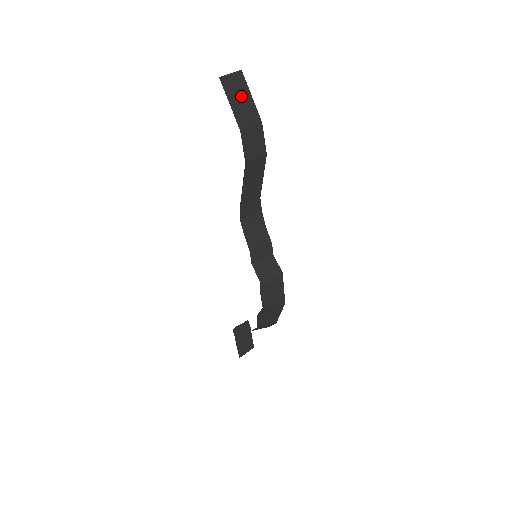
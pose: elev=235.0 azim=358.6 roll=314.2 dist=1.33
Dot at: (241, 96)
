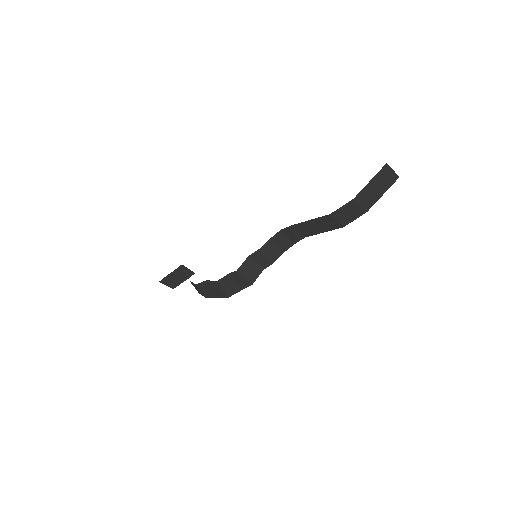
Dot at: (380, 186)
